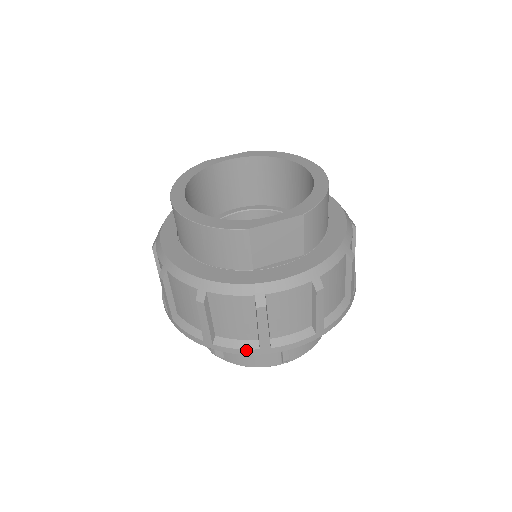
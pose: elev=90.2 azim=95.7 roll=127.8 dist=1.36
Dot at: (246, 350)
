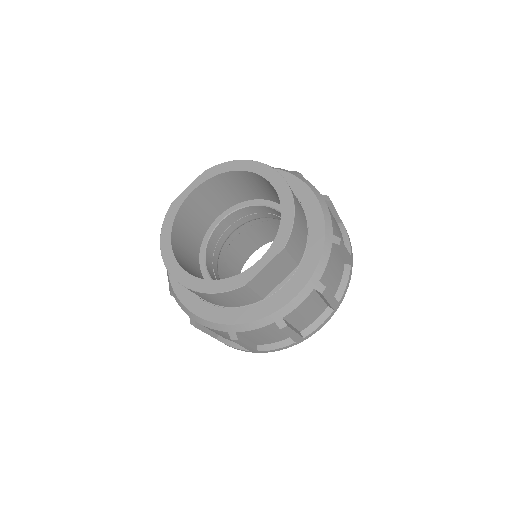
Dot at: (285, 347)
